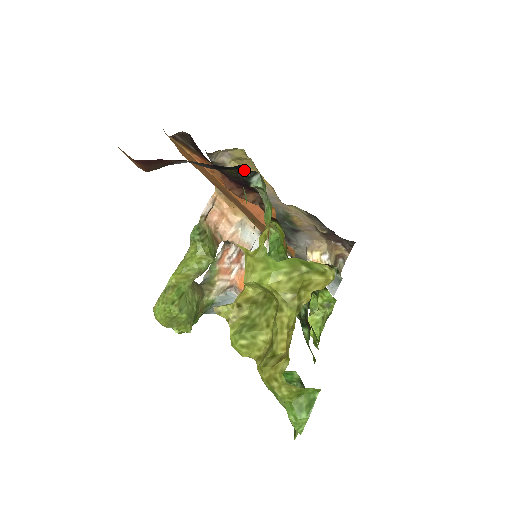
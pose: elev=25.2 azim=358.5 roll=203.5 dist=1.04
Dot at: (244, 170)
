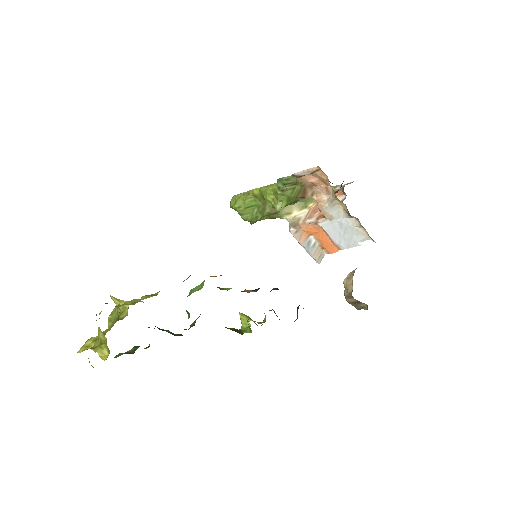
Dot at: occluded
